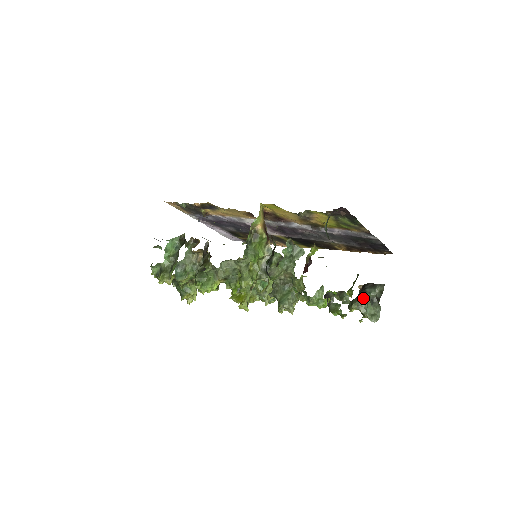
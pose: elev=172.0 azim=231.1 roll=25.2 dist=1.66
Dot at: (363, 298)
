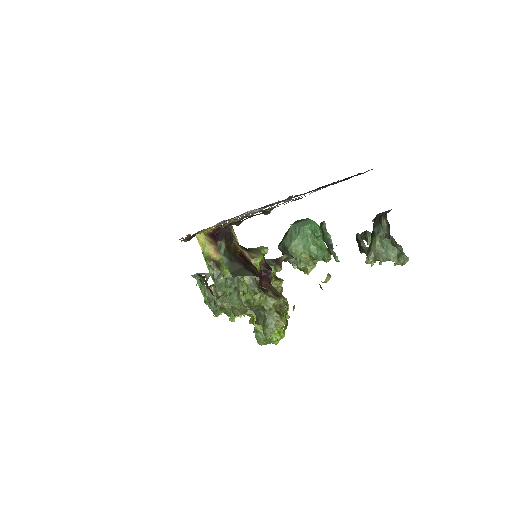
Dot at: (374, 244)
